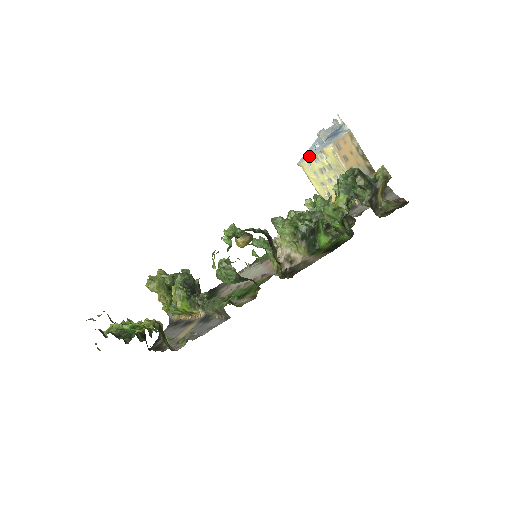
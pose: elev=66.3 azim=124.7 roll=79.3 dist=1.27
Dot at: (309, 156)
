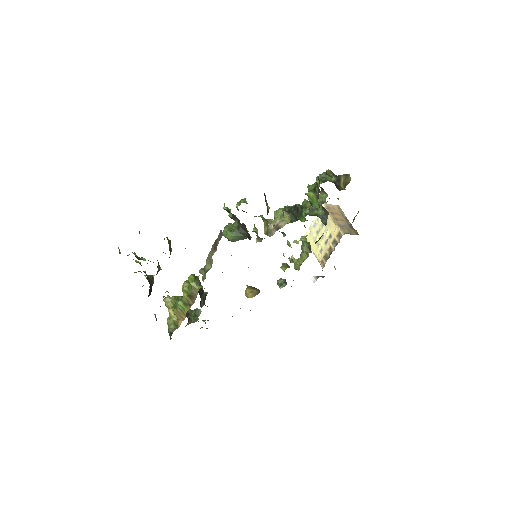
Dot at: occluded
